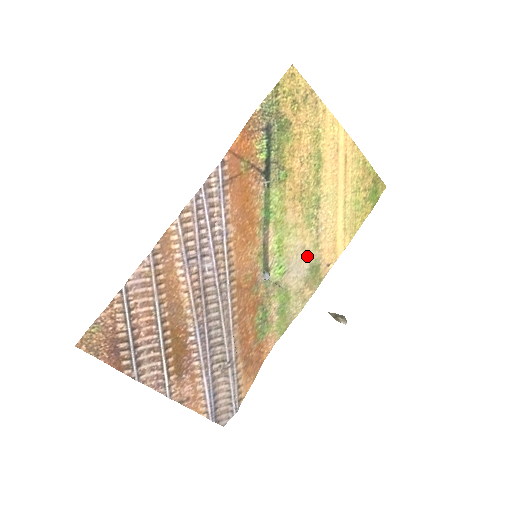
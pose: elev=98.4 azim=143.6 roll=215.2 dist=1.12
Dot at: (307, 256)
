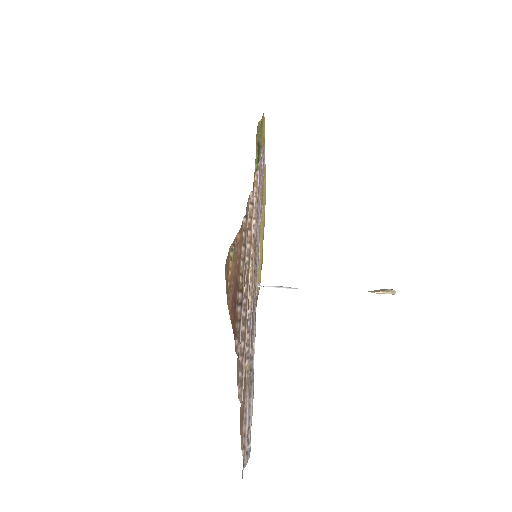
Dot at: occluded
